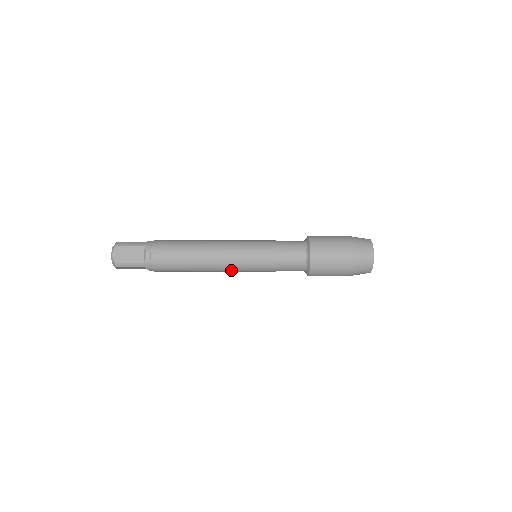
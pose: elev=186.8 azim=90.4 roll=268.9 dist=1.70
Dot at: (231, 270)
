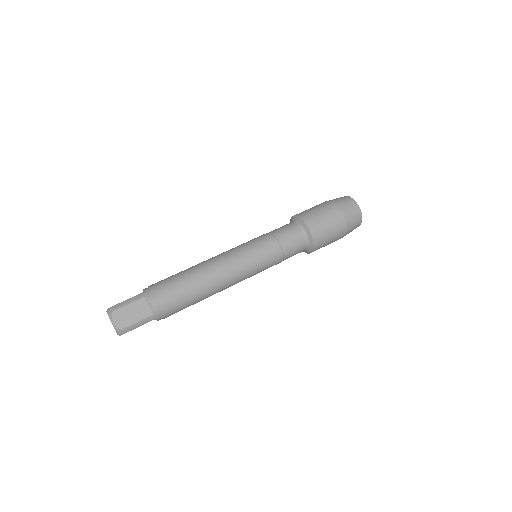
Dot at: occluded
